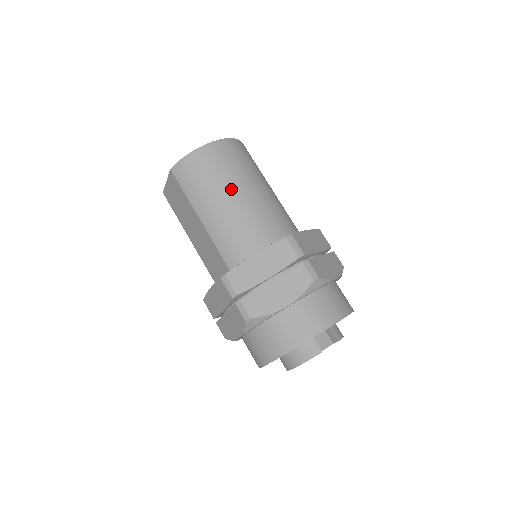
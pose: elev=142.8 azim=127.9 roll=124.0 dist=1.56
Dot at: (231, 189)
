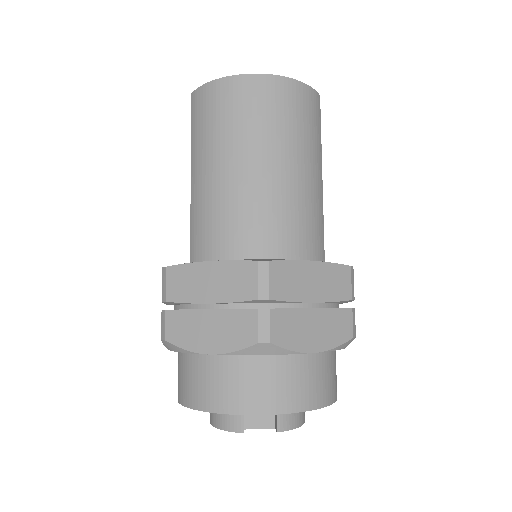
Dot at: (238, 154)
